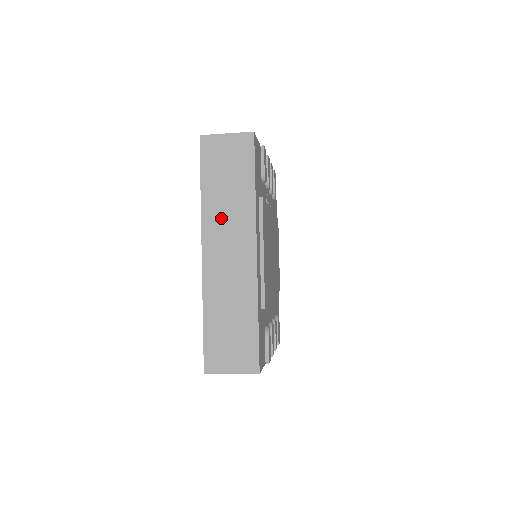
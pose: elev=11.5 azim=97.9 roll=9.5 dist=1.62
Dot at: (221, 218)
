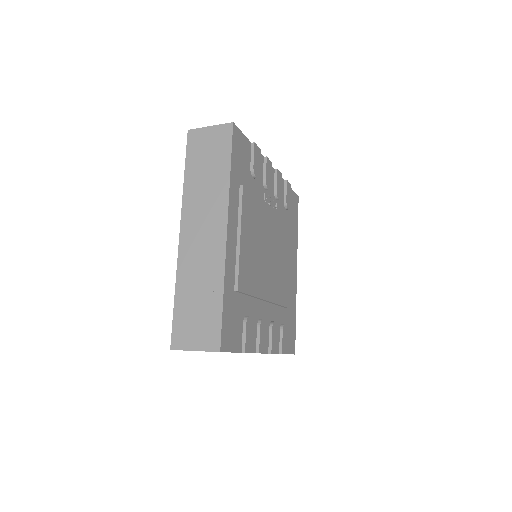
Dot at: (199, 201)
